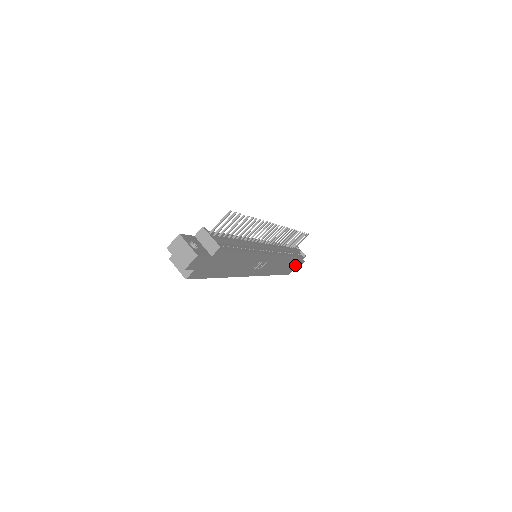
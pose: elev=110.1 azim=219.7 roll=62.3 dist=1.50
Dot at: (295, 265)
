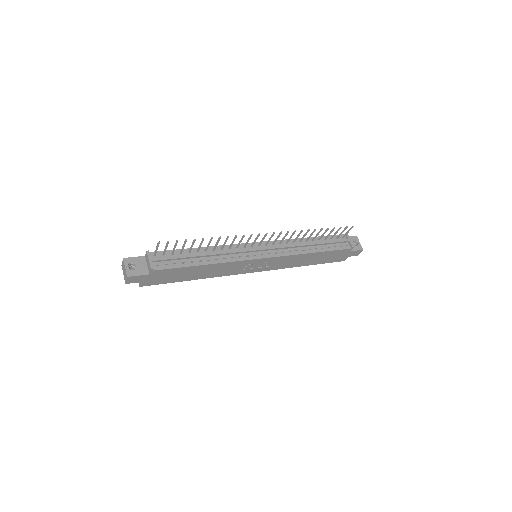
Dot at: (344, 254)
